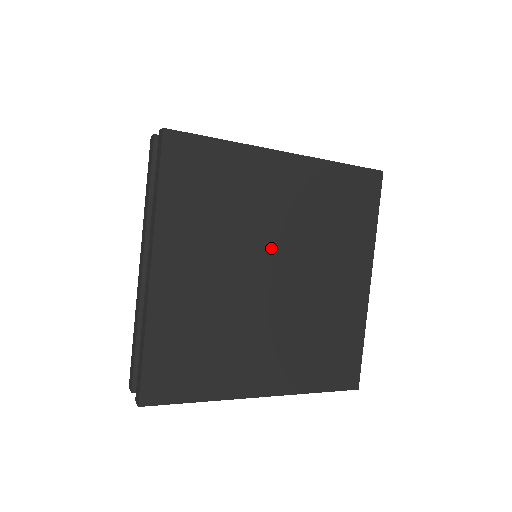
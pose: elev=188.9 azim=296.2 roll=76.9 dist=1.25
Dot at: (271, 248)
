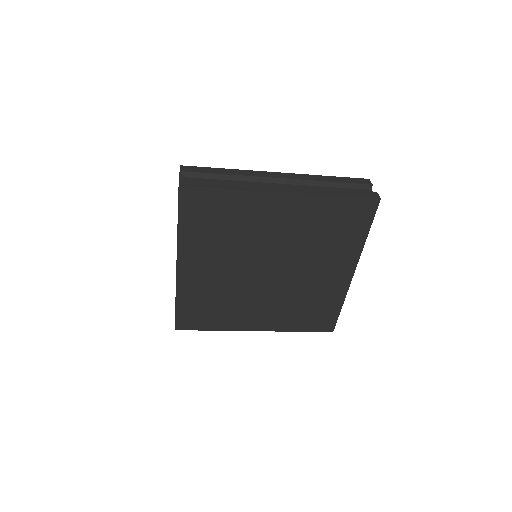
Dot at: (266, 254)
